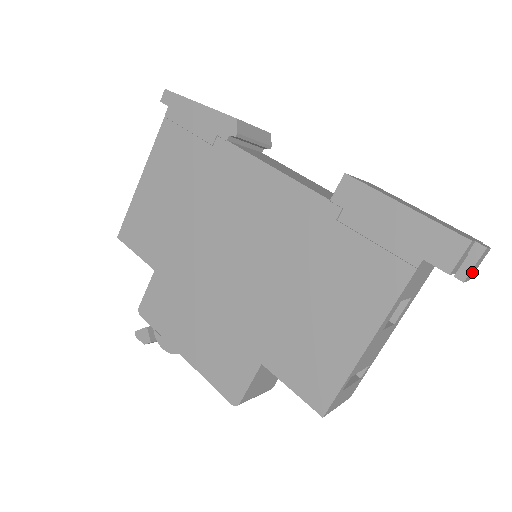
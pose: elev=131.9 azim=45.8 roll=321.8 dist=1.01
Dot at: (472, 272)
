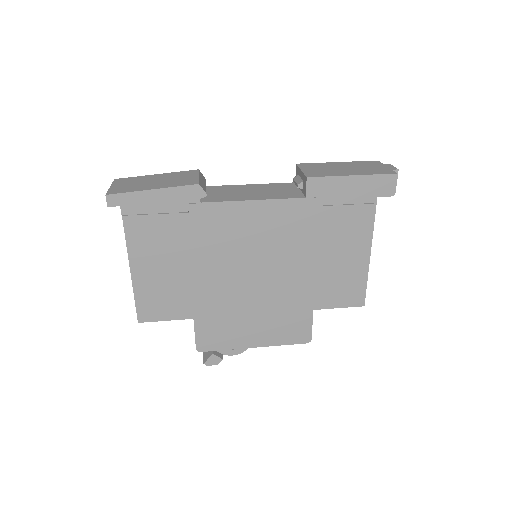
Dot at: occluded
